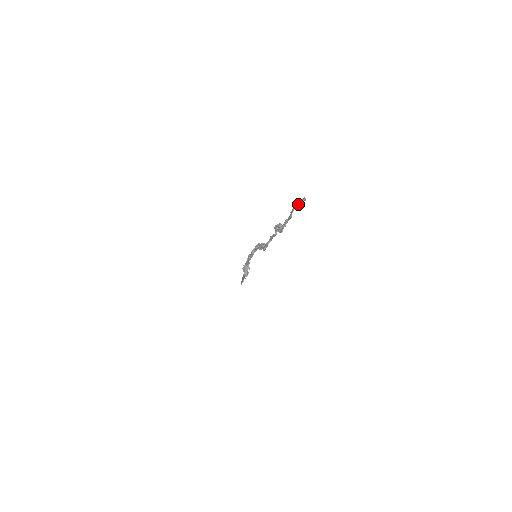
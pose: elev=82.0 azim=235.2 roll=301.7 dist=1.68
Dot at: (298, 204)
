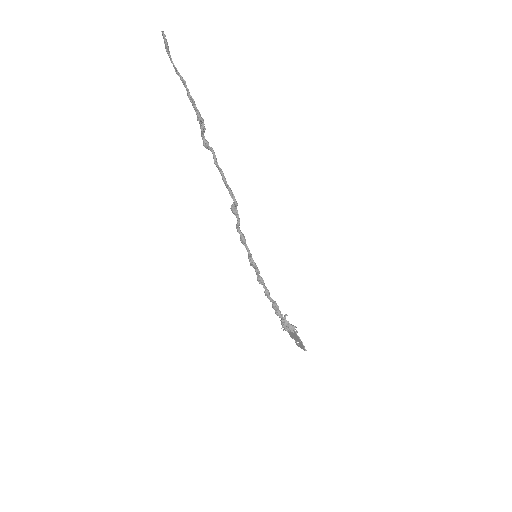
Dot at: (164, 43)
